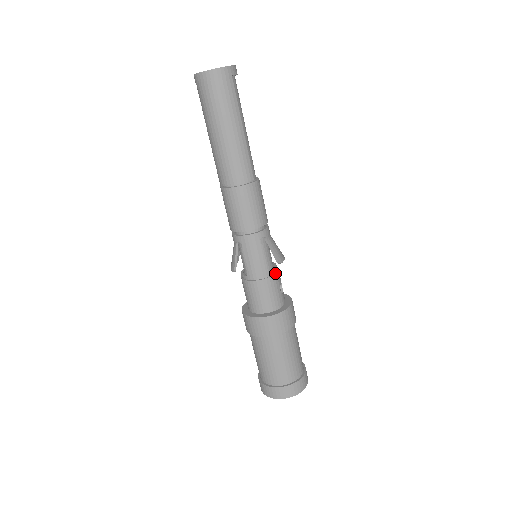
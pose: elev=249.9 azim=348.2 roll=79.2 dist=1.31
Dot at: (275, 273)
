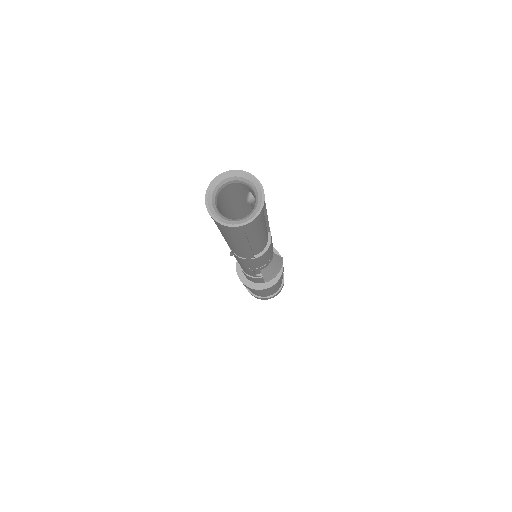
Dot at: occluded
